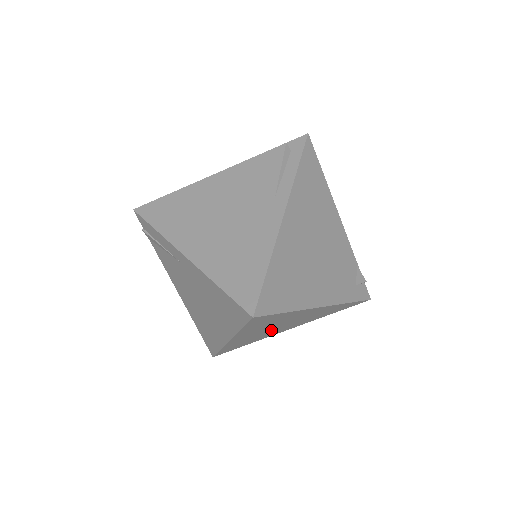
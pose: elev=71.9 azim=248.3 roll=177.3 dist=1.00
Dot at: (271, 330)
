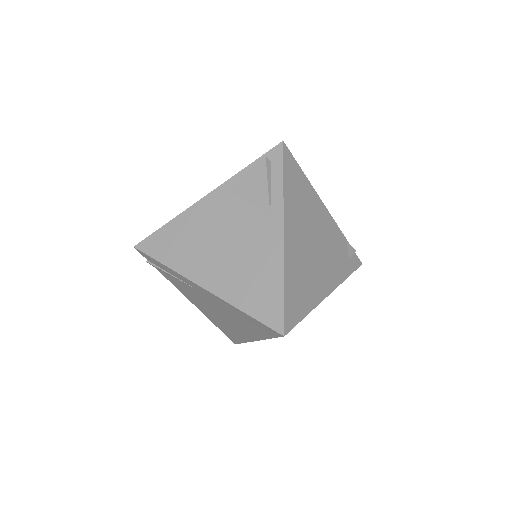
Dot at: occluded
